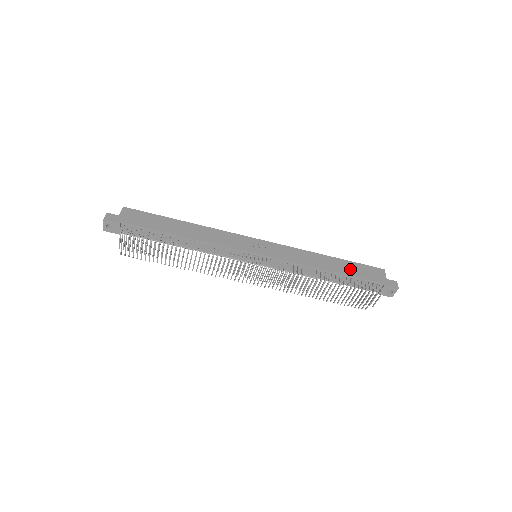
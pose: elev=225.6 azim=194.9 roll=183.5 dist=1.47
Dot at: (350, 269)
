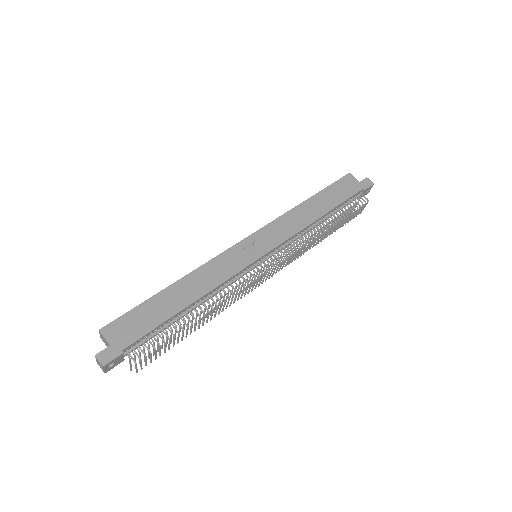
Dot at: (332, 198)
